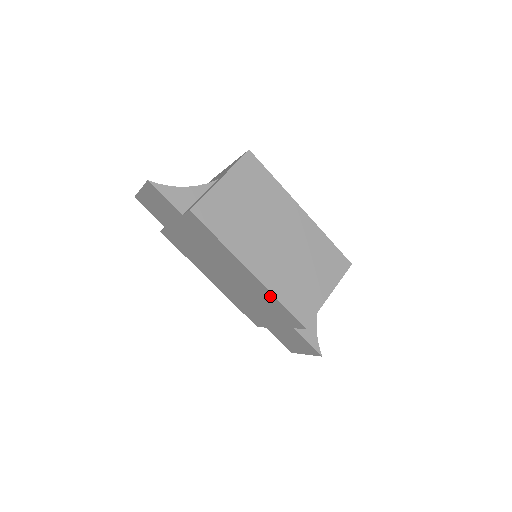
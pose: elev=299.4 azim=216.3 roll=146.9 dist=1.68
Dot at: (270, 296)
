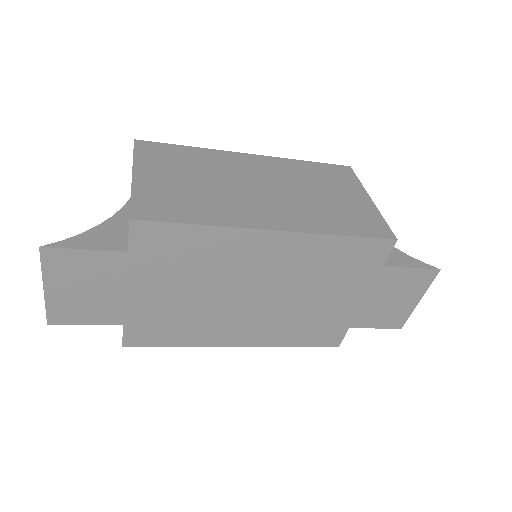
Dot at: (324, 244)
